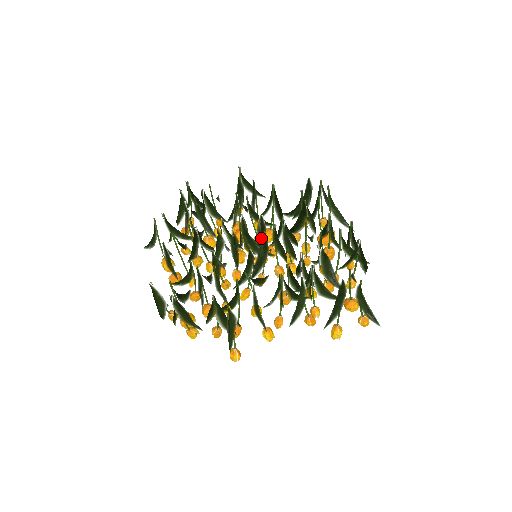
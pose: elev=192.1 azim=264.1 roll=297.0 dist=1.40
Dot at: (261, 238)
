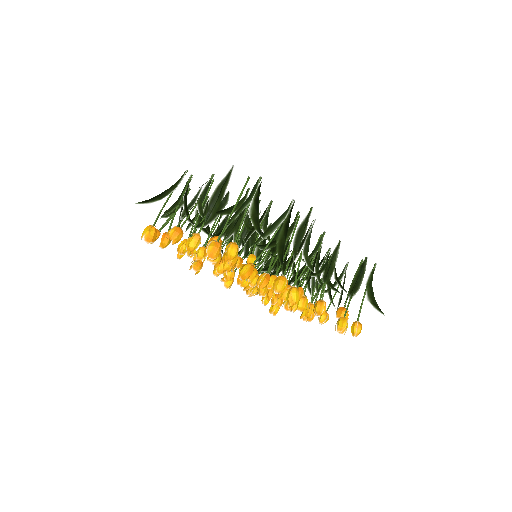
Dot at: (265, 242)
